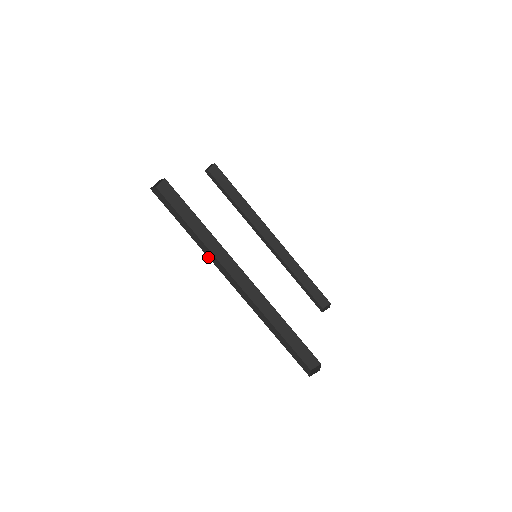
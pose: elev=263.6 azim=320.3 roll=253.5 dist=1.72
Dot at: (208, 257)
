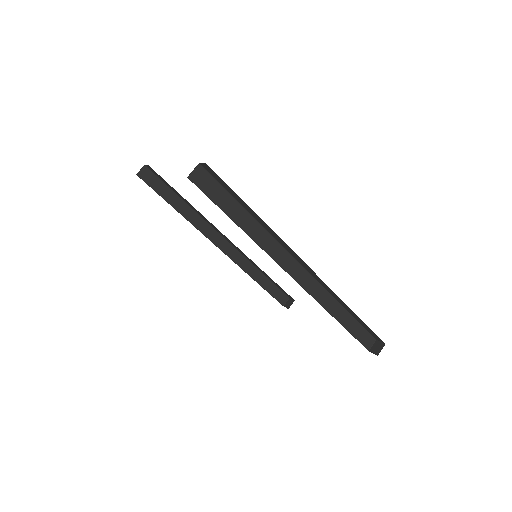
Dot at: occluded
